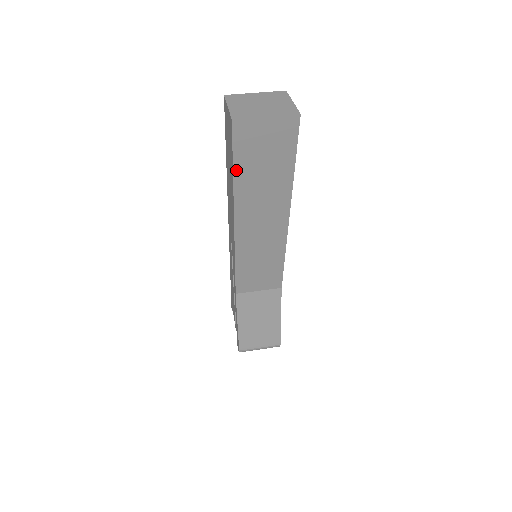
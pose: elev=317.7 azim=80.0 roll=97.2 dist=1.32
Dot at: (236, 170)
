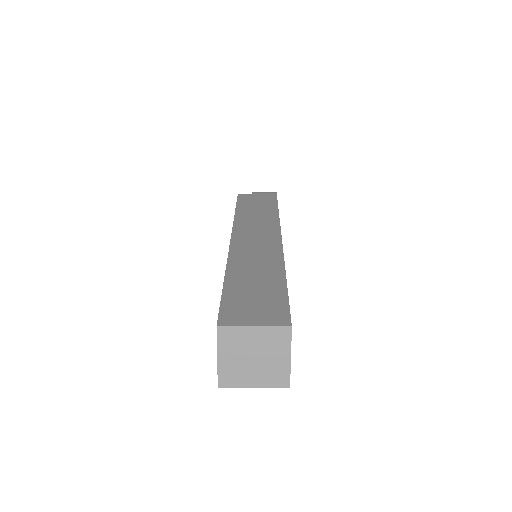
Dot at: occluded
